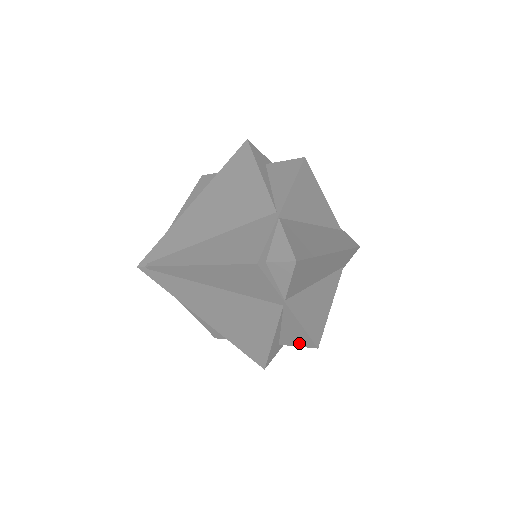
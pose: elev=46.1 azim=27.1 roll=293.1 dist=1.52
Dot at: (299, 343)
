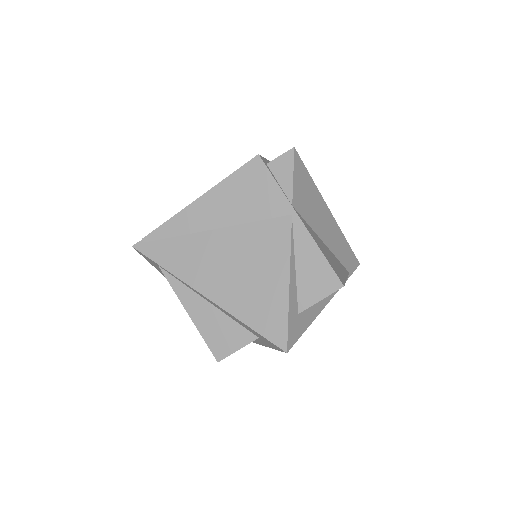
Dot at: (321, 290)
